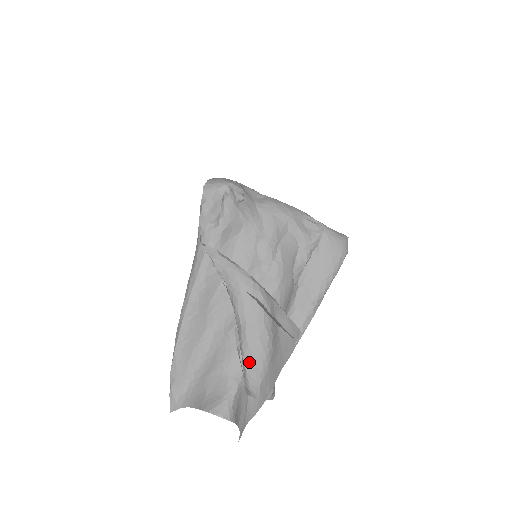
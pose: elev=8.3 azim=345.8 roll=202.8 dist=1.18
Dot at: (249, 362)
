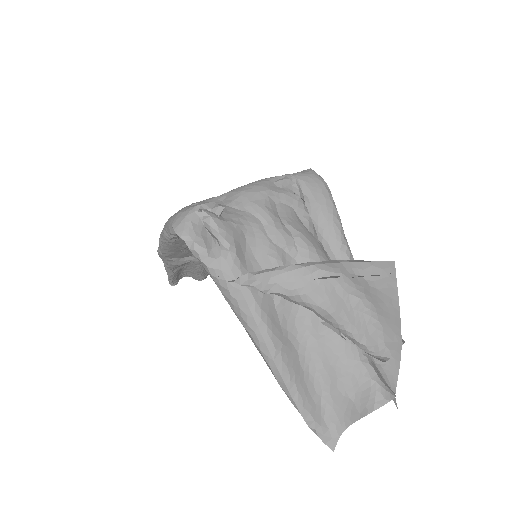
Dot at: (362, 336)
